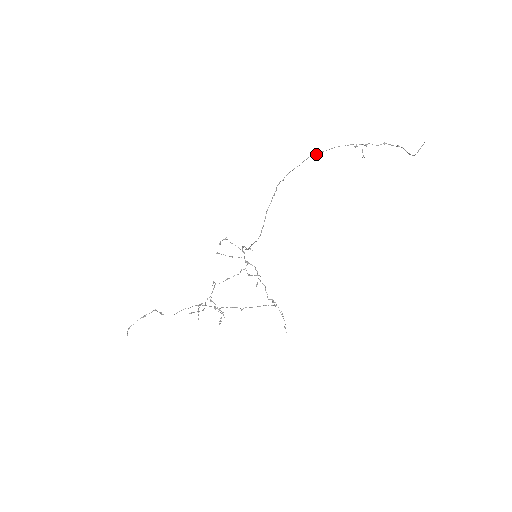
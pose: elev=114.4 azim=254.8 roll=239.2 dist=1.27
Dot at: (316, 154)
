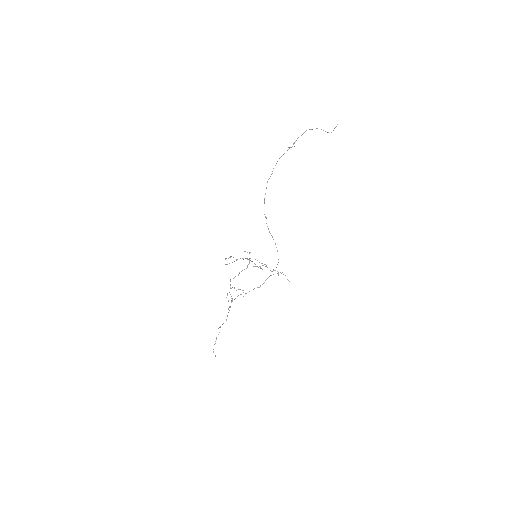
Dot at: (270, 176)
